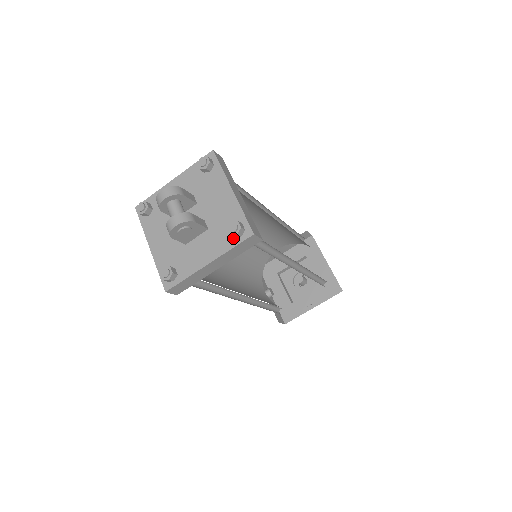
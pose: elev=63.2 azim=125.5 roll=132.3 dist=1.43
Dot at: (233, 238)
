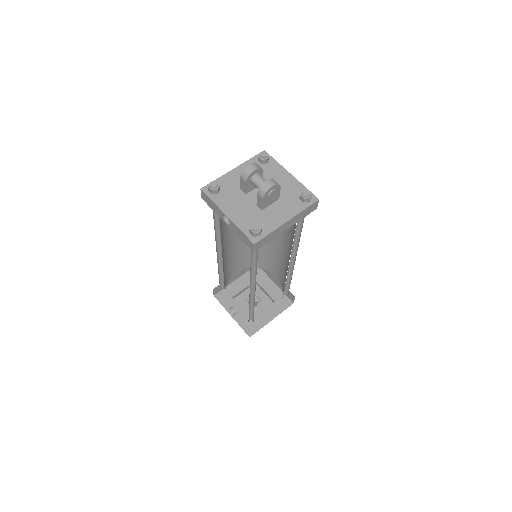
Dot at: (303, 203)
